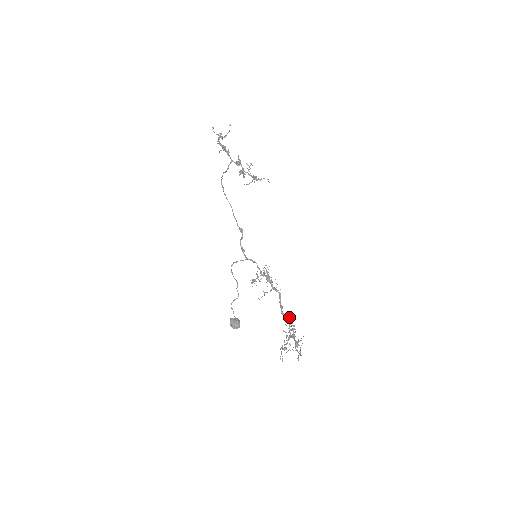
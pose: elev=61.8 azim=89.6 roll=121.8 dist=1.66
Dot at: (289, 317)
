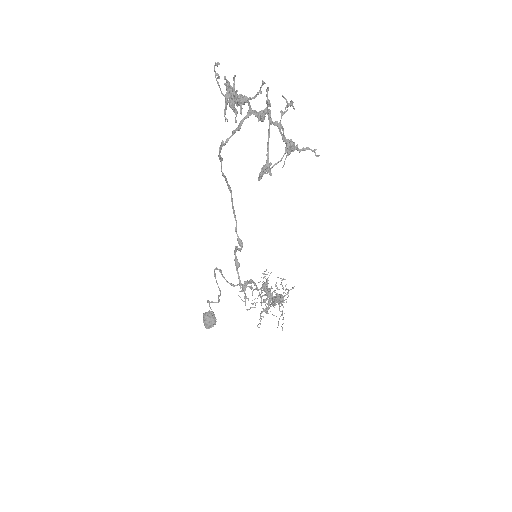
Dot at: (281, 304)
